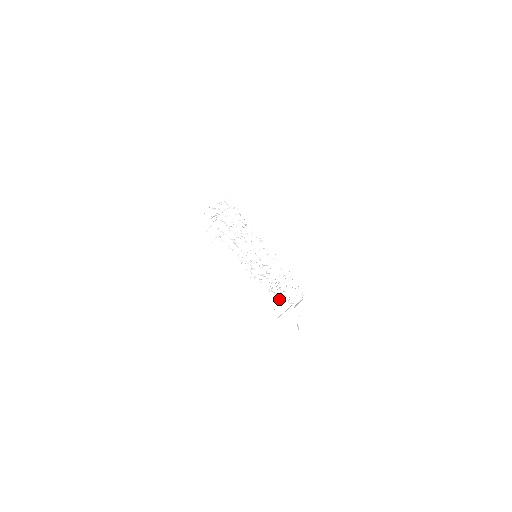
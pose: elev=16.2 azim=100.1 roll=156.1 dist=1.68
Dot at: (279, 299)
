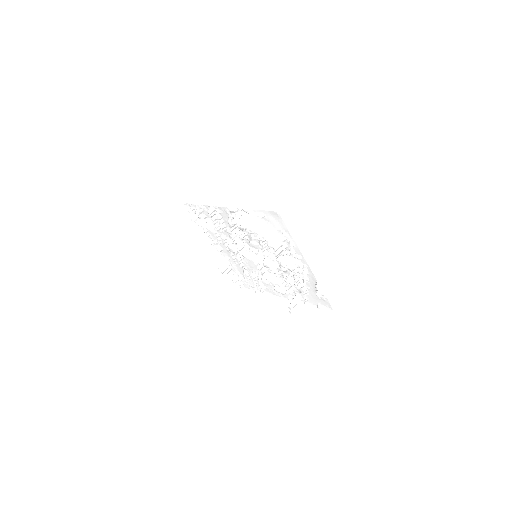
Dot at: (304, 288)
